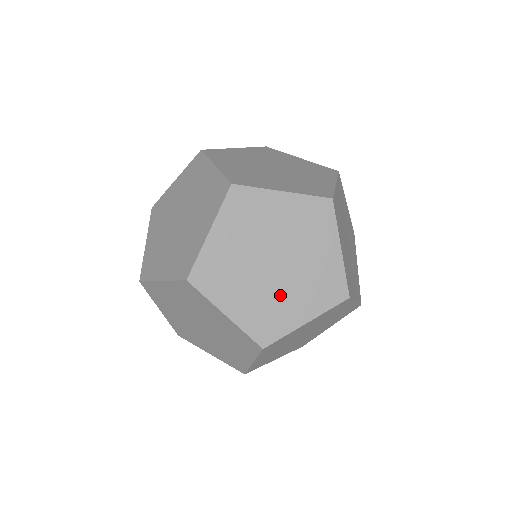
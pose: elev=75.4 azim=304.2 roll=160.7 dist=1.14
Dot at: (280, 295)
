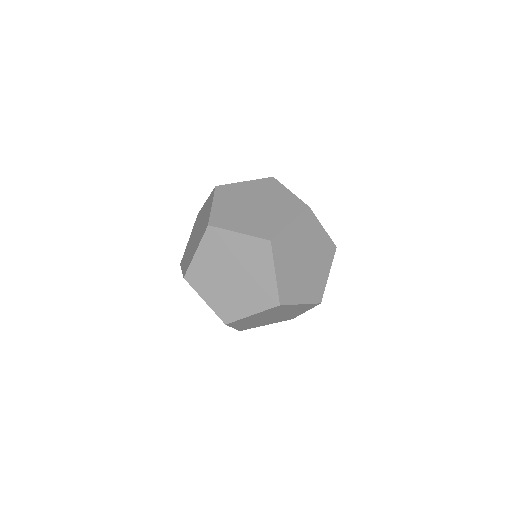
Dot at: (264, 322)
